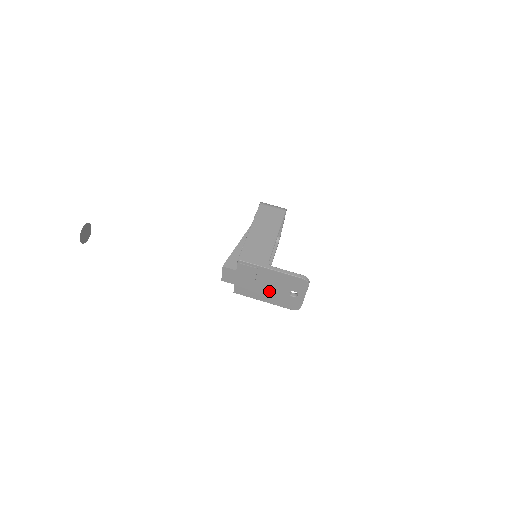
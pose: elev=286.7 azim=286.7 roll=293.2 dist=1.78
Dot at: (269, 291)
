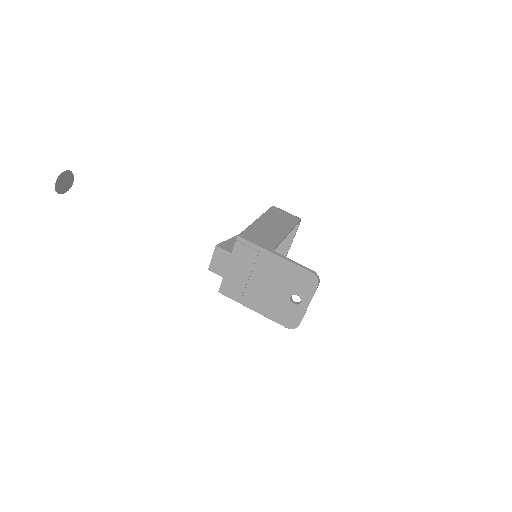
Dot at: (264, 292)
